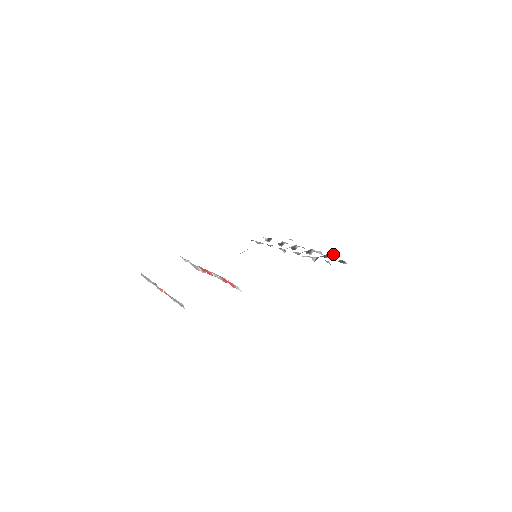
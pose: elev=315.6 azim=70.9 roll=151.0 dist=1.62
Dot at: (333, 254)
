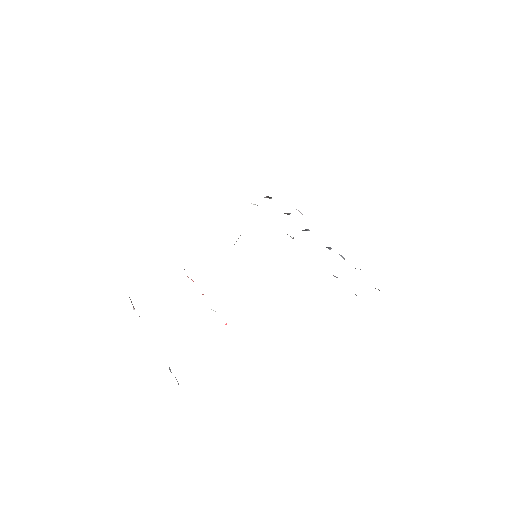
Dot at: occluded
